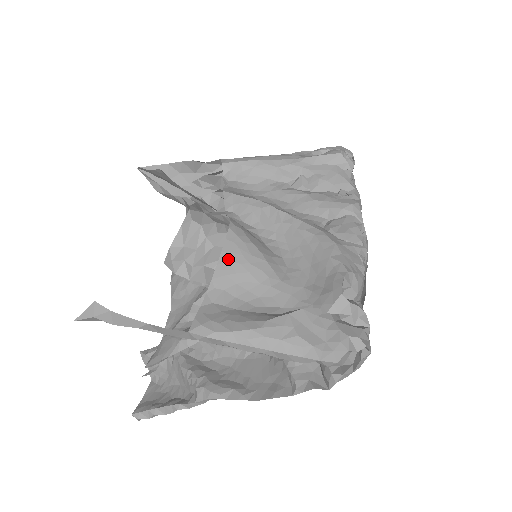
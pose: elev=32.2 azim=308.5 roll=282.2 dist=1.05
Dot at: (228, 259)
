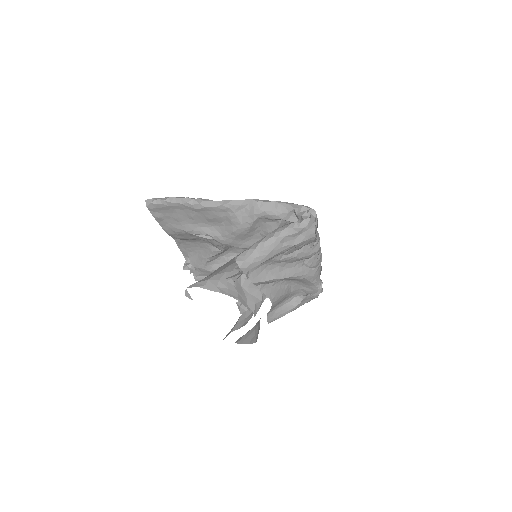
Dot at: occluded
